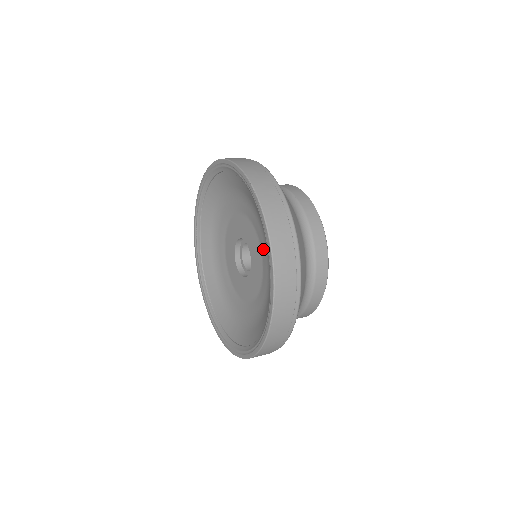
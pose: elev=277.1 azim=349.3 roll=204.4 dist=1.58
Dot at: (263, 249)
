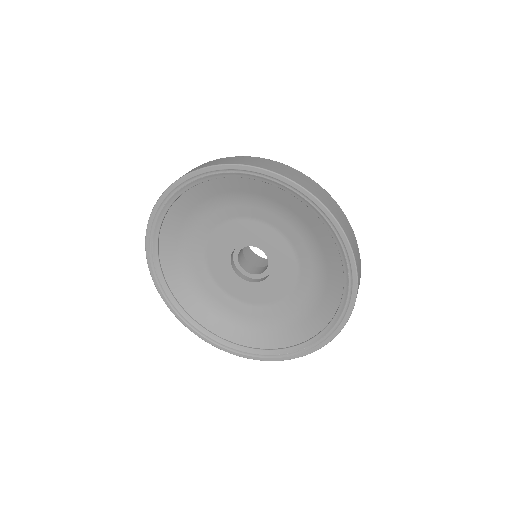
Dot at: (300, 293)
